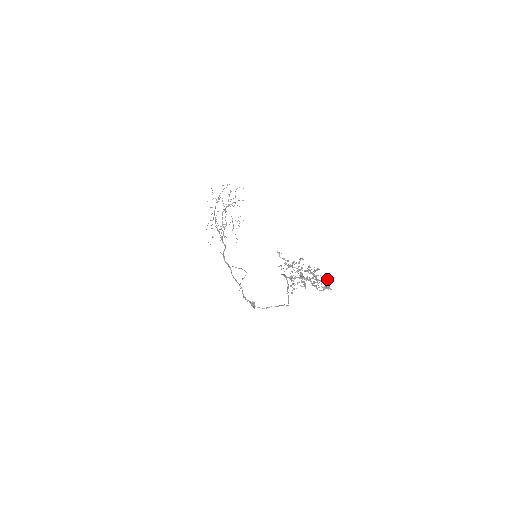
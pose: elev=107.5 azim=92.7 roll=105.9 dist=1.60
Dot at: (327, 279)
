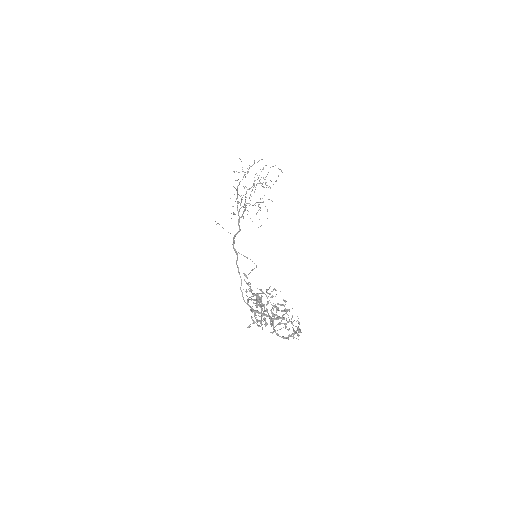
Dot at: occluded
